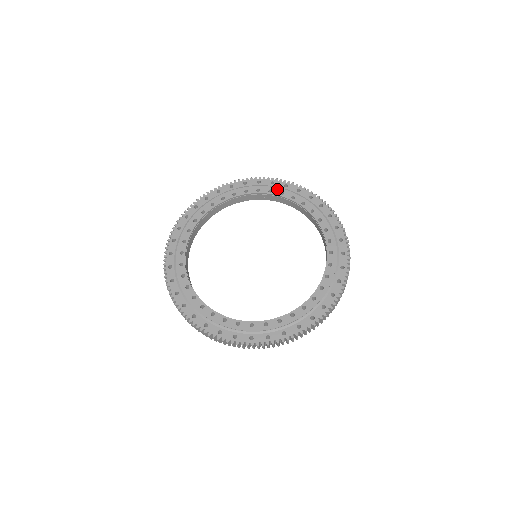
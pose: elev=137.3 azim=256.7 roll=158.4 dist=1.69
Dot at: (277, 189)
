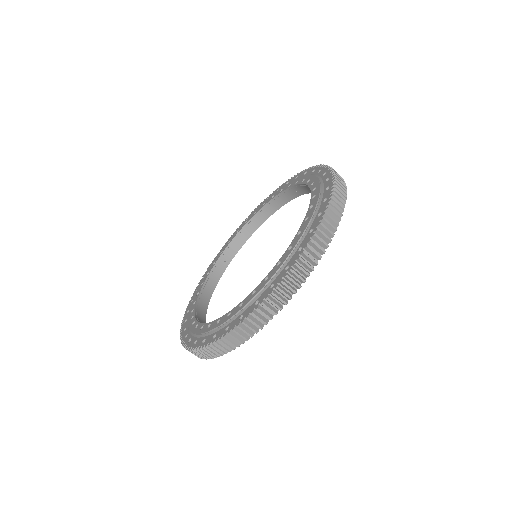
Dot at: (303, 177)
